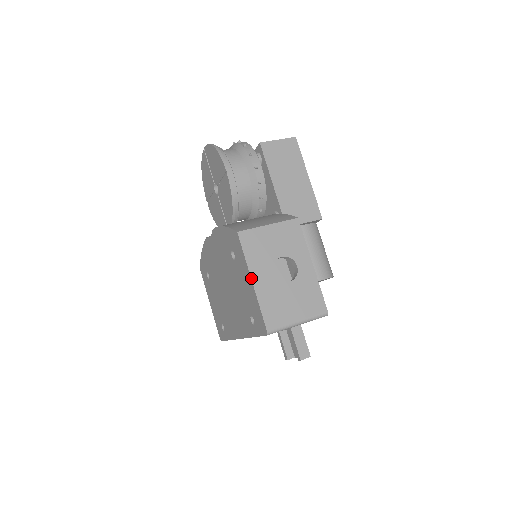
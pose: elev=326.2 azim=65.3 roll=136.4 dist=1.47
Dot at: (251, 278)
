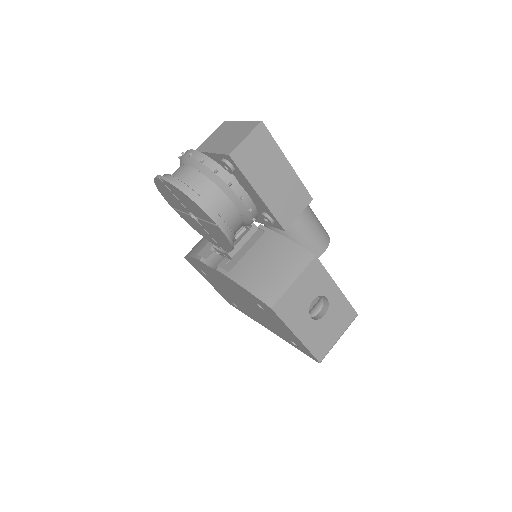
Dot at: (296, 336)
